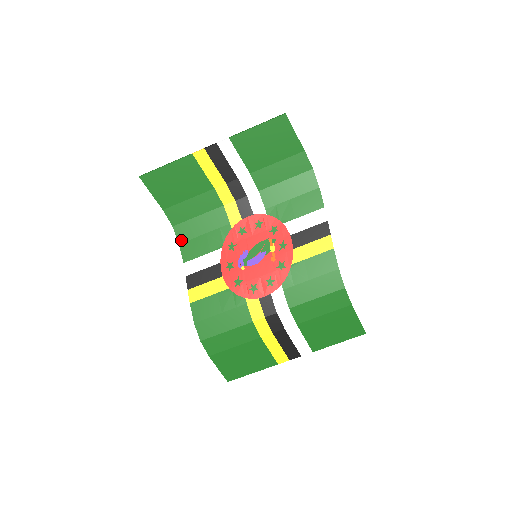
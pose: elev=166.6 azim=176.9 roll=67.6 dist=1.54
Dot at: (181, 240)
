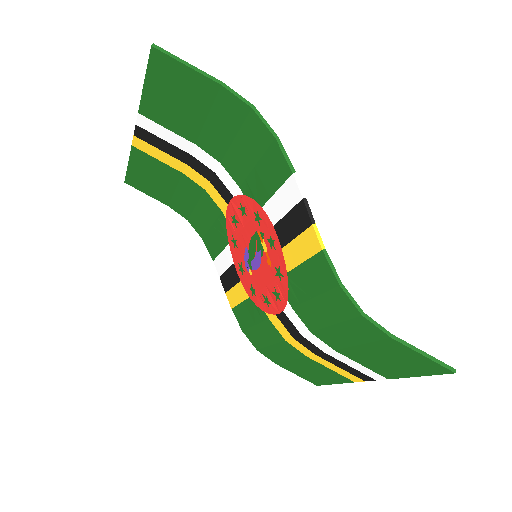
Dot at: (201, 234)
